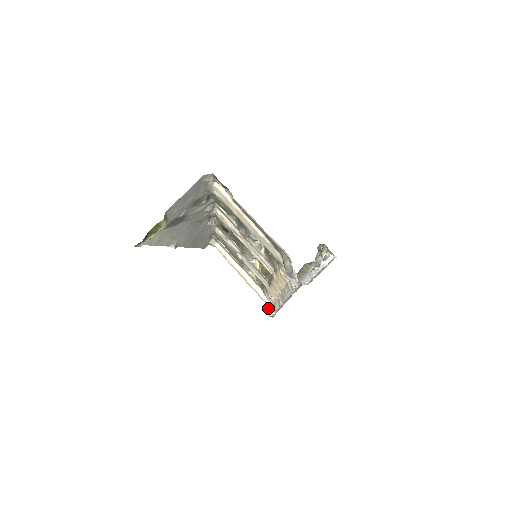
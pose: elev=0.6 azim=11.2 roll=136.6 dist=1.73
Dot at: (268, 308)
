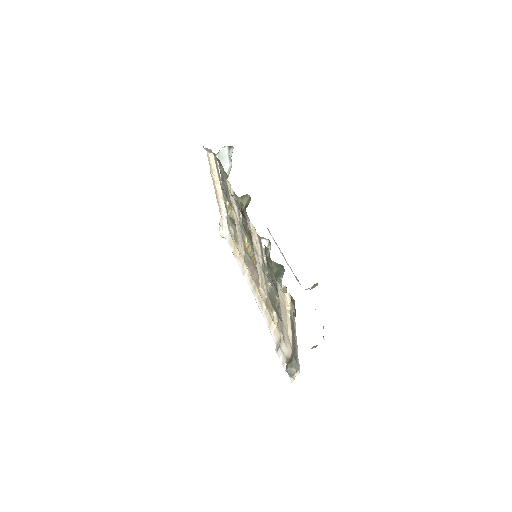
Dot at: (222, 227)
